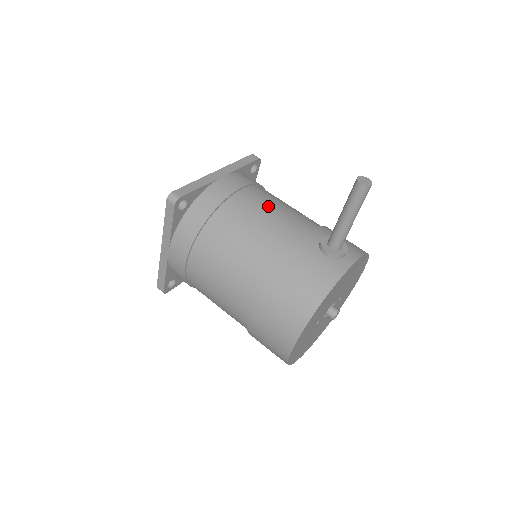
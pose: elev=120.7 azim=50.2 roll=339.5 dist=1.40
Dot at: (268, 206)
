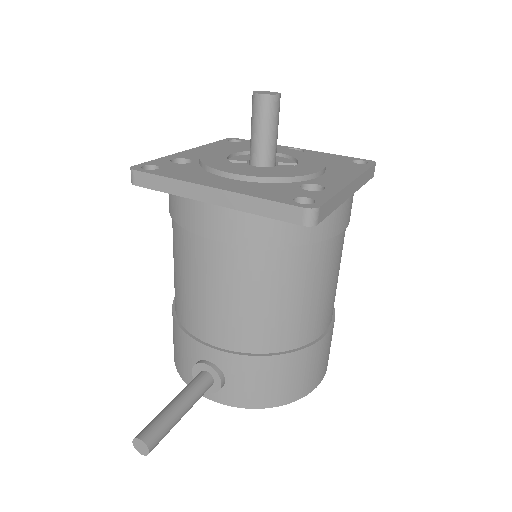
Dot at: (214, 285)
